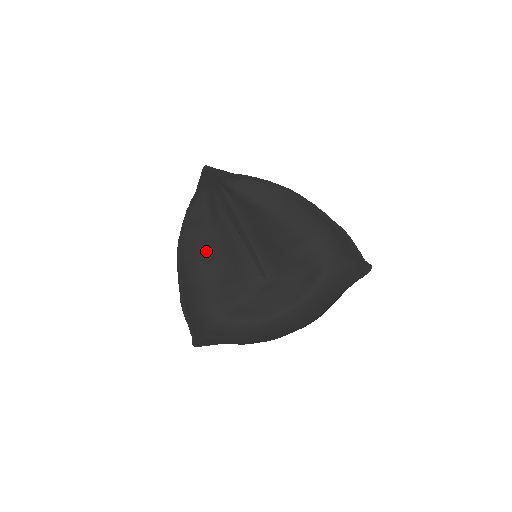
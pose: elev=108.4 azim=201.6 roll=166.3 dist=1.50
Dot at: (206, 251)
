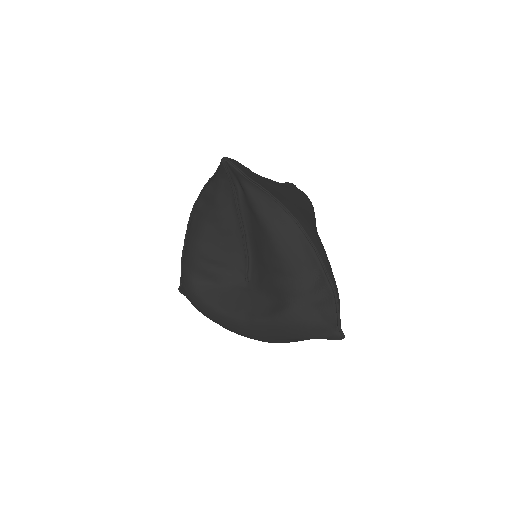
Dot at: (207, 227)
